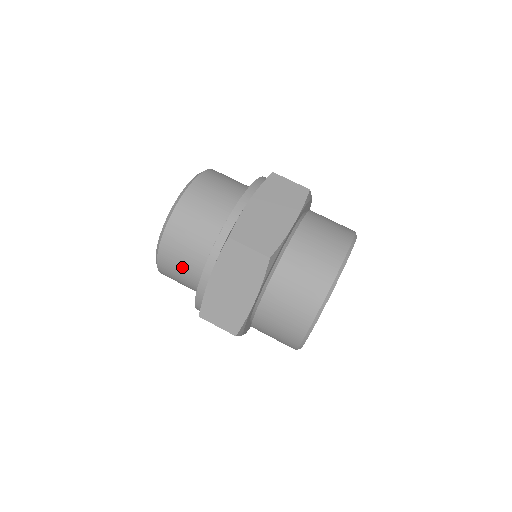
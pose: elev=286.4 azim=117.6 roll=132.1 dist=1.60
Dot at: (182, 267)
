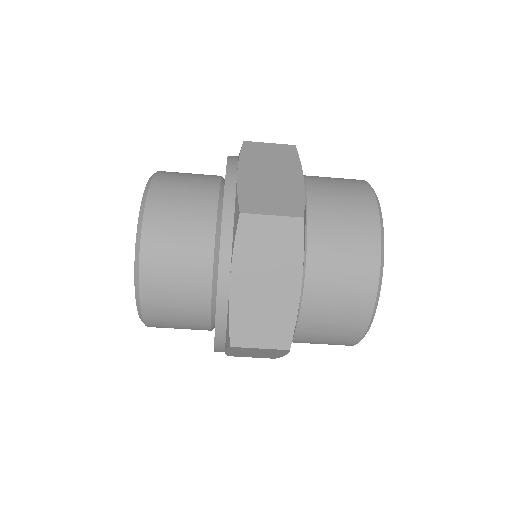
Dot at: occluded
